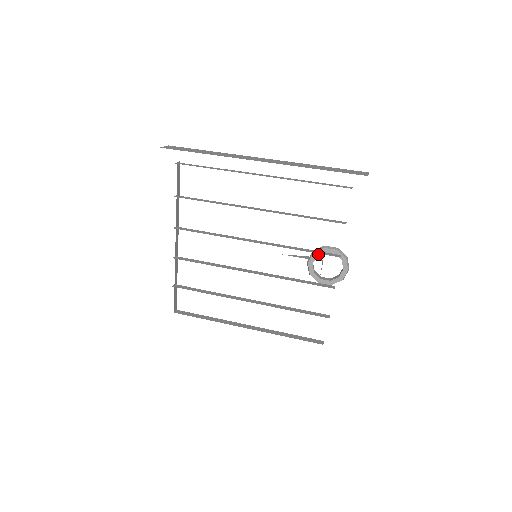
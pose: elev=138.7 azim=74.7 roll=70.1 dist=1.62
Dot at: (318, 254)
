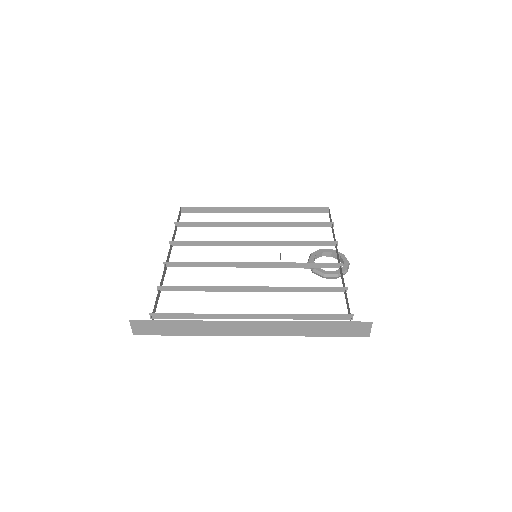
Dot at: (316, 253)
